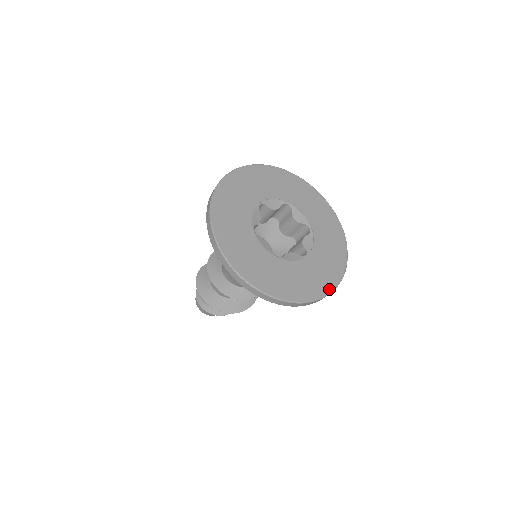
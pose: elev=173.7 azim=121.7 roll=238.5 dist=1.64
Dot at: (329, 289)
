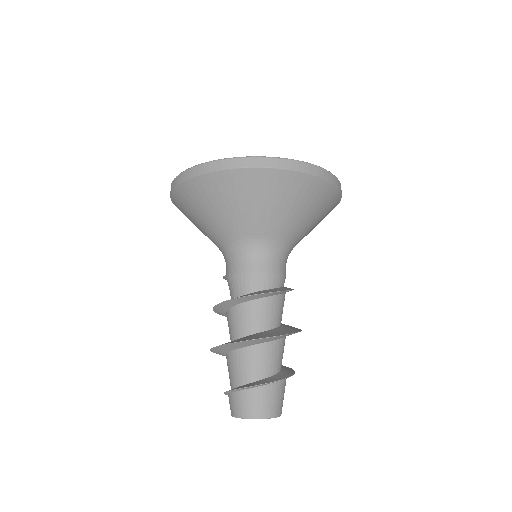
Dot at: (297, 162)
